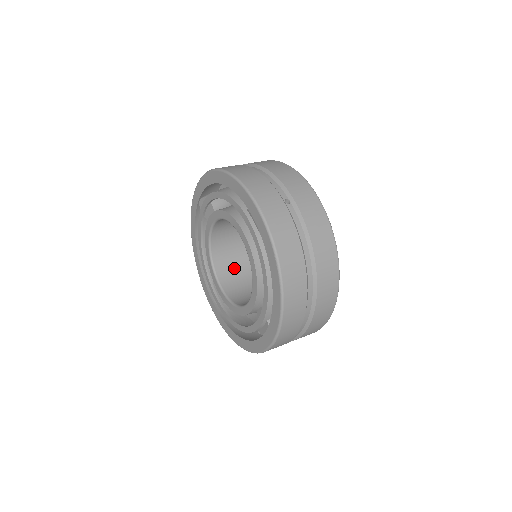
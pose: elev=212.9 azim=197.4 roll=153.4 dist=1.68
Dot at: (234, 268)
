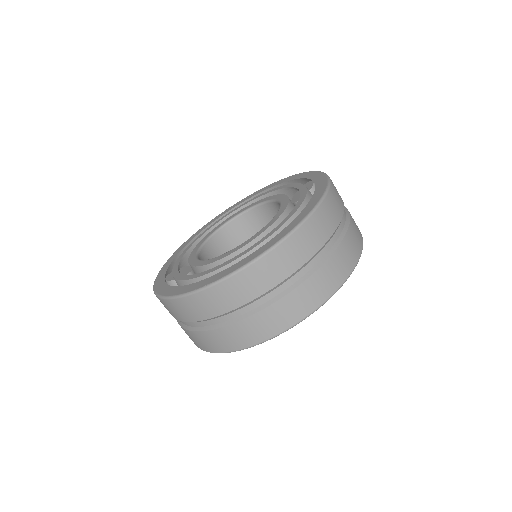
Dot at: occluded
